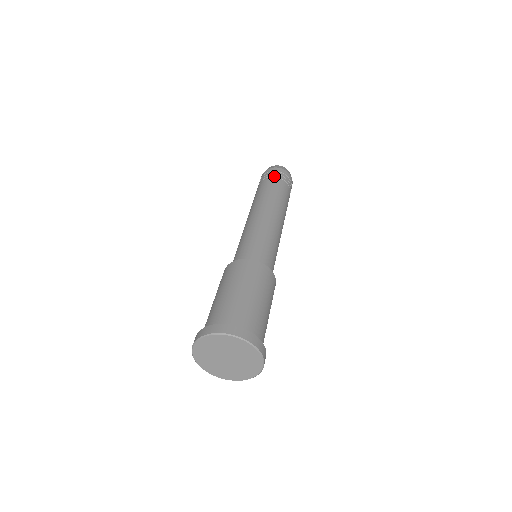
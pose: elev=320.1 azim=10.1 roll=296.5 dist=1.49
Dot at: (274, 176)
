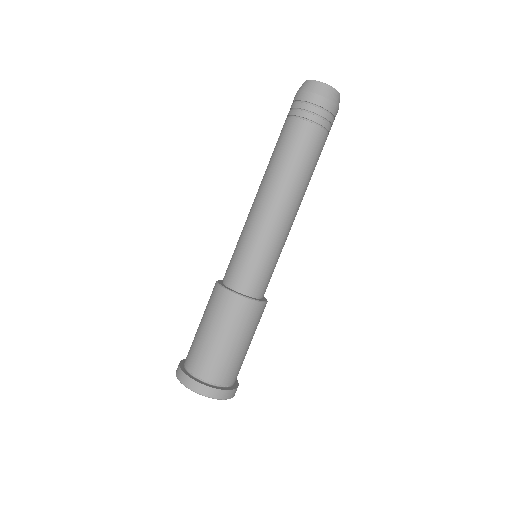
Dot at: (305, 117)
